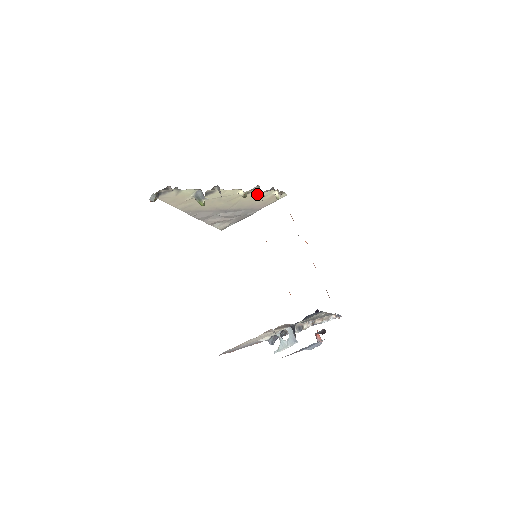
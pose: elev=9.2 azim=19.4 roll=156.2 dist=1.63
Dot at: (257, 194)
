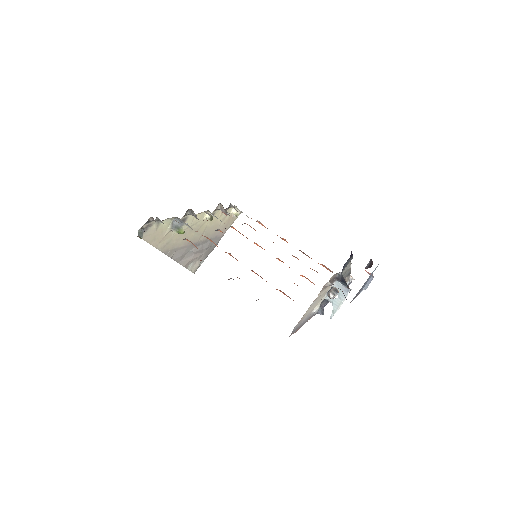
Dot at: (219, 216)
